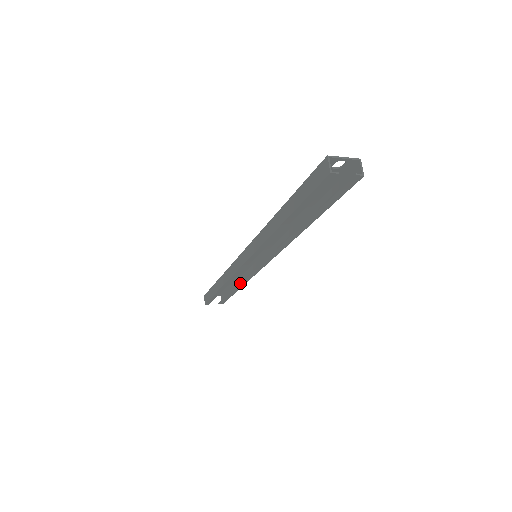
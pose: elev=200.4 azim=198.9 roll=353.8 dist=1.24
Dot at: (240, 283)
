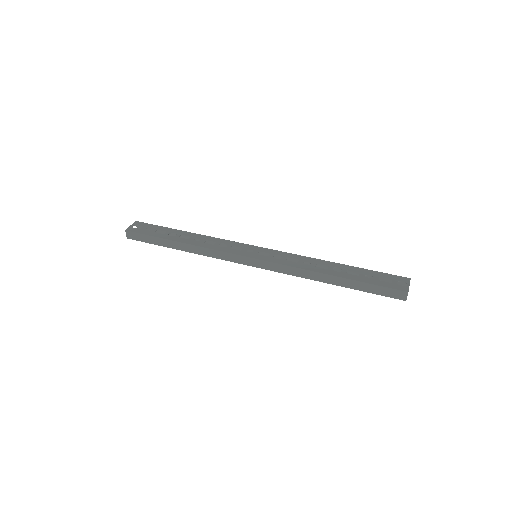
Dot at: occluded
